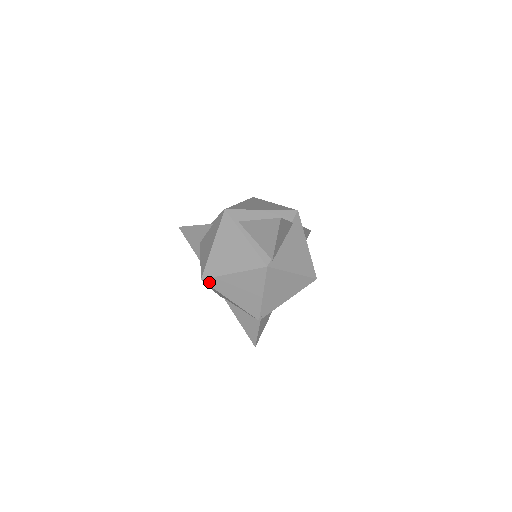
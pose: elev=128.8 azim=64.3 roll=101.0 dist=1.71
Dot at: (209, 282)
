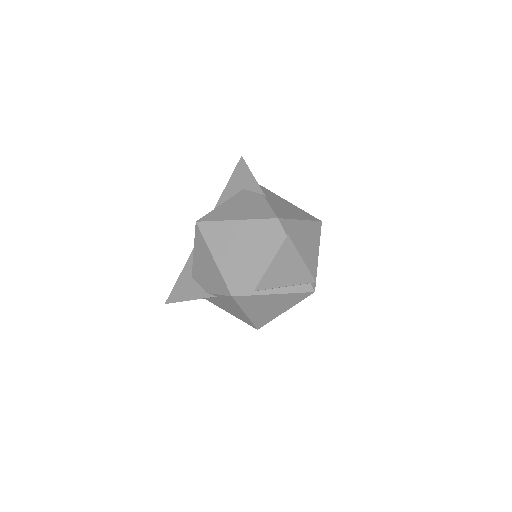
Dot at: occluded
